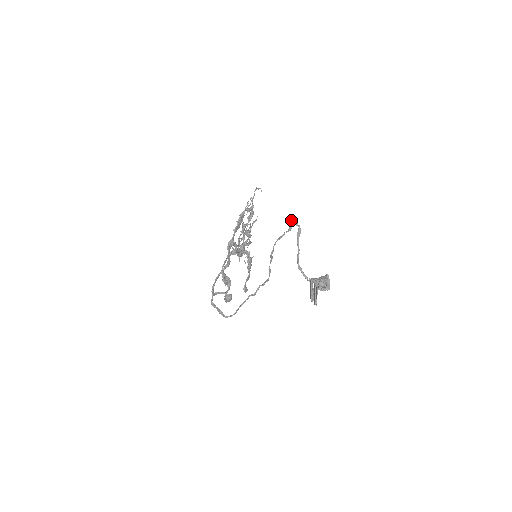
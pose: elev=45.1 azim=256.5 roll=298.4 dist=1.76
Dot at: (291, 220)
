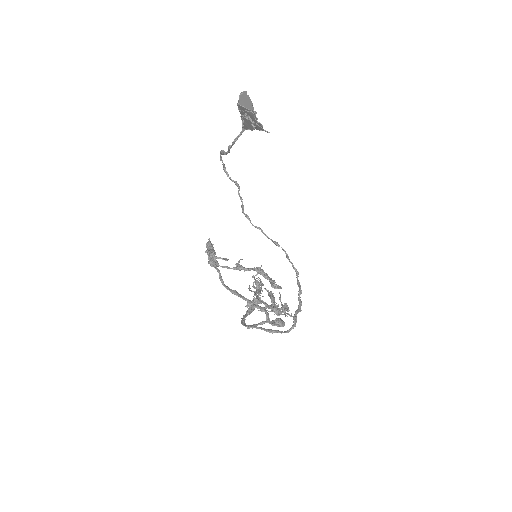
Dot at: occluded
